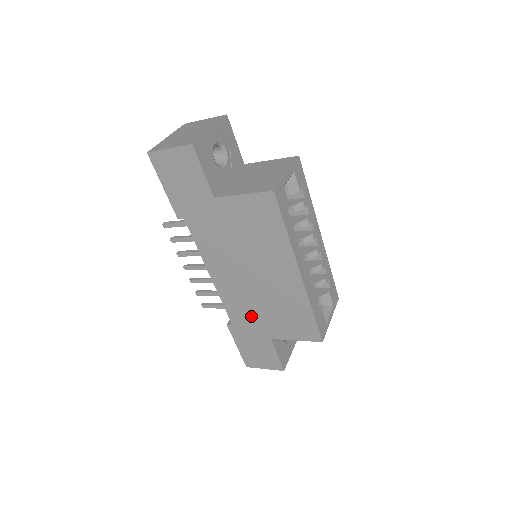
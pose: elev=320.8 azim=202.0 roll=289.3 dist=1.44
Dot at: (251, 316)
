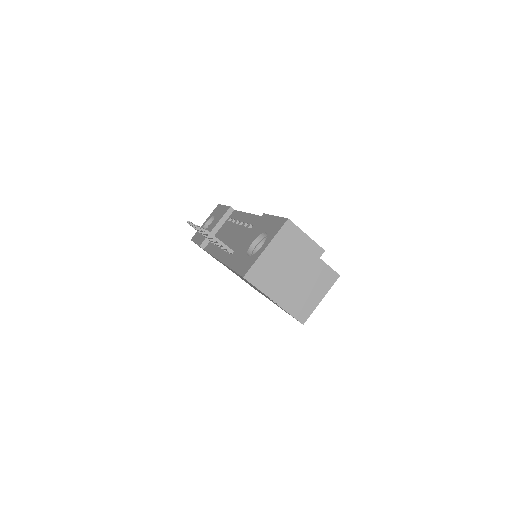
Dot at: occluded
